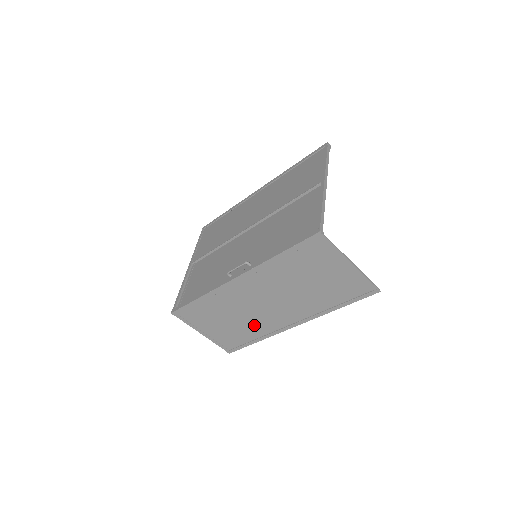
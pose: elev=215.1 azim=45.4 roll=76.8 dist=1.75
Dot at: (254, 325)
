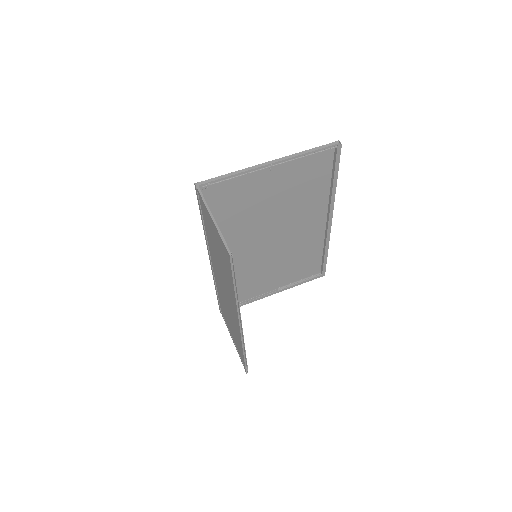
Dot at: occluded
